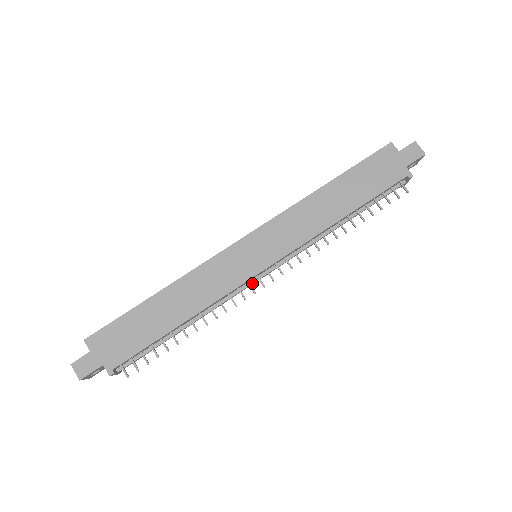
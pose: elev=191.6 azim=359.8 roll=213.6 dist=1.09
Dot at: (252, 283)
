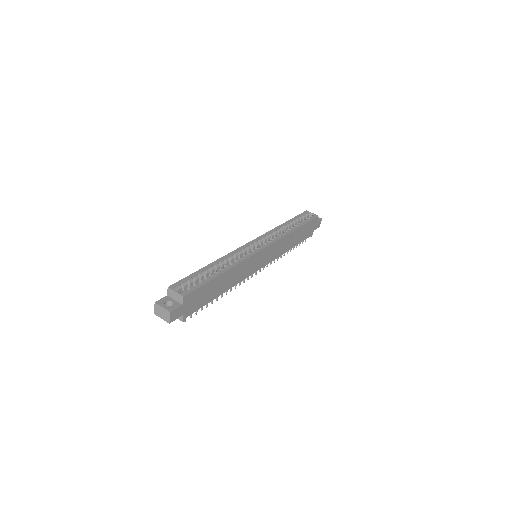
Dot at: occluded
